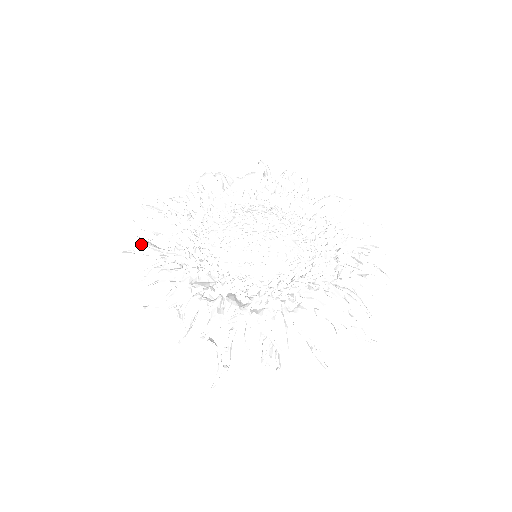
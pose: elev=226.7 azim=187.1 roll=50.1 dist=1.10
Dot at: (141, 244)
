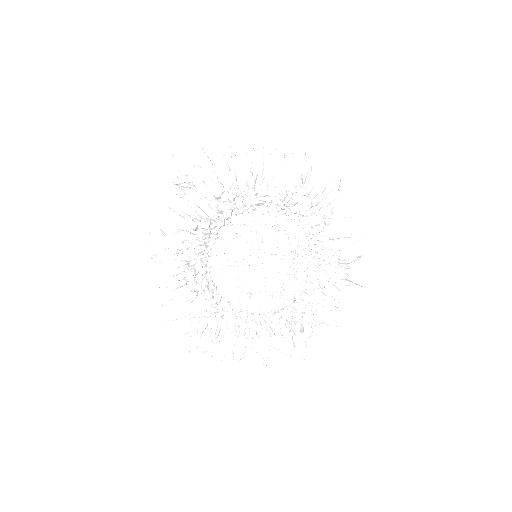
Dot at: (157, 259)
